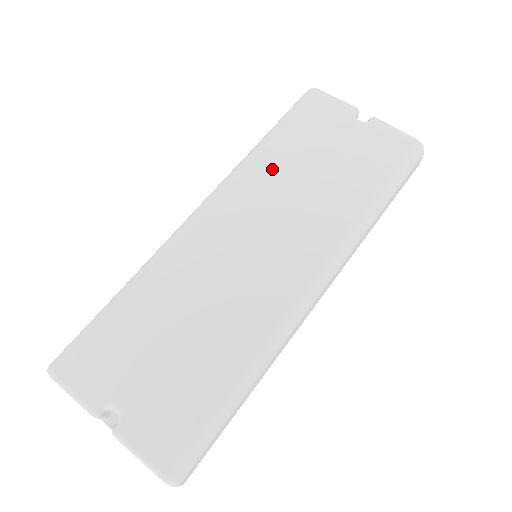
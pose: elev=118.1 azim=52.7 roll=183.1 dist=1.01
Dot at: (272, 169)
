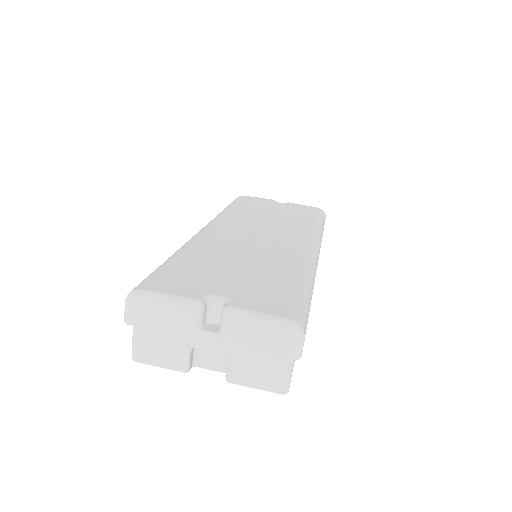
Dot at: (242, 214)
